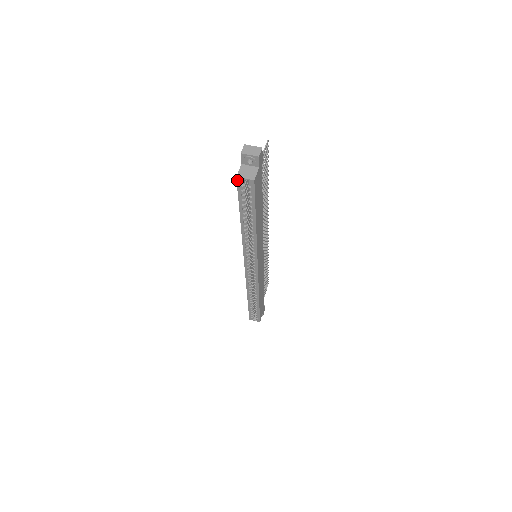
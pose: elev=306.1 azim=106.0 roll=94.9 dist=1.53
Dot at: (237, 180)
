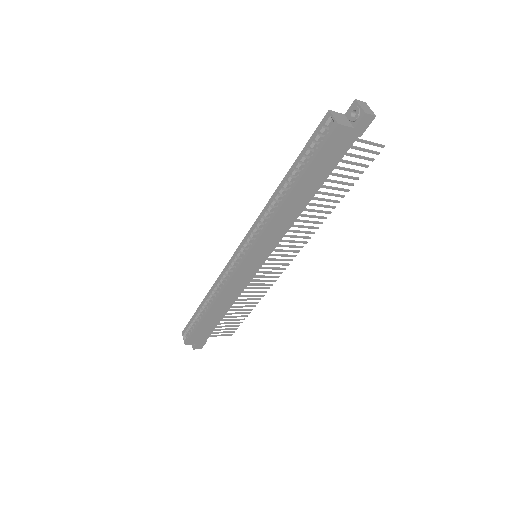
Dot at: (326, 115)
